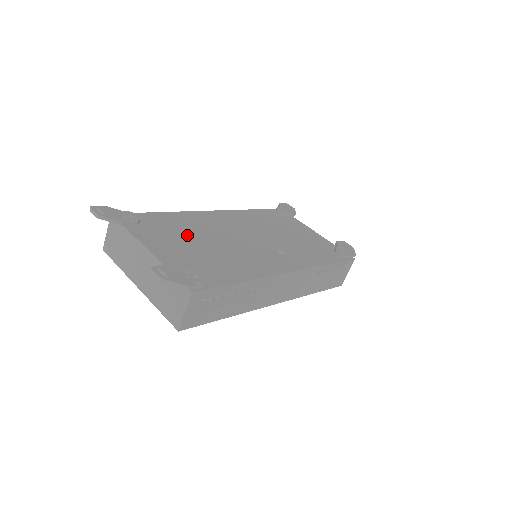
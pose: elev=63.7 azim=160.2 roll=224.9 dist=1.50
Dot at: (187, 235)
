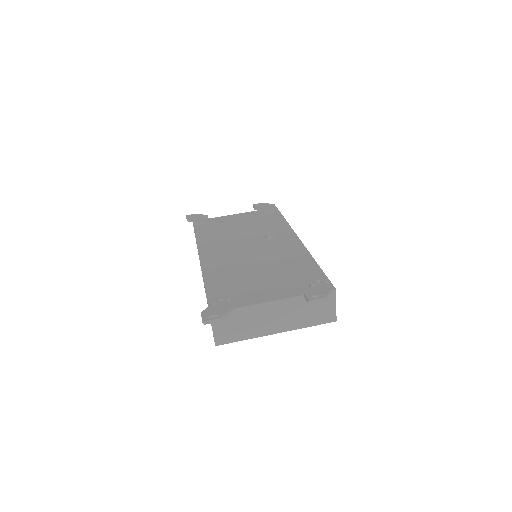
Dot at: (247, 278)
